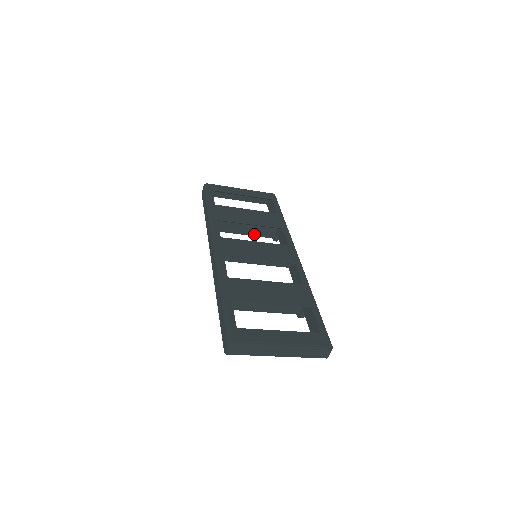
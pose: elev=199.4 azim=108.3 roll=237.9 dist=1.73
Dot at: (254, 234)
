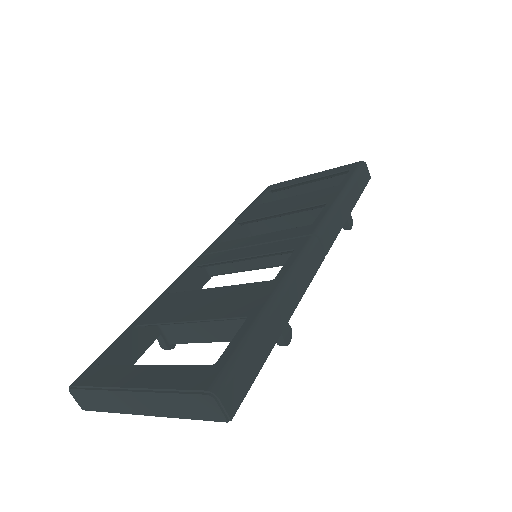
Dot at: occluded
